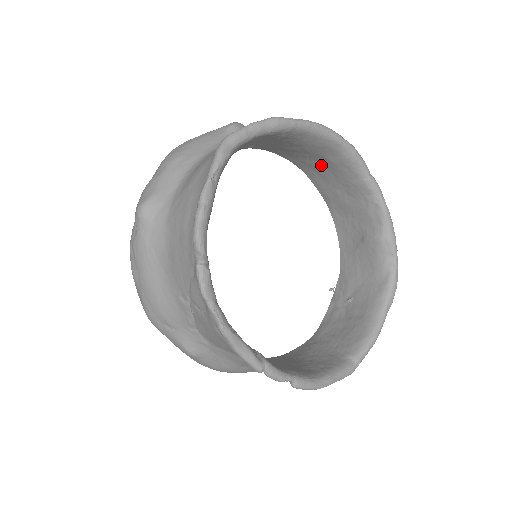
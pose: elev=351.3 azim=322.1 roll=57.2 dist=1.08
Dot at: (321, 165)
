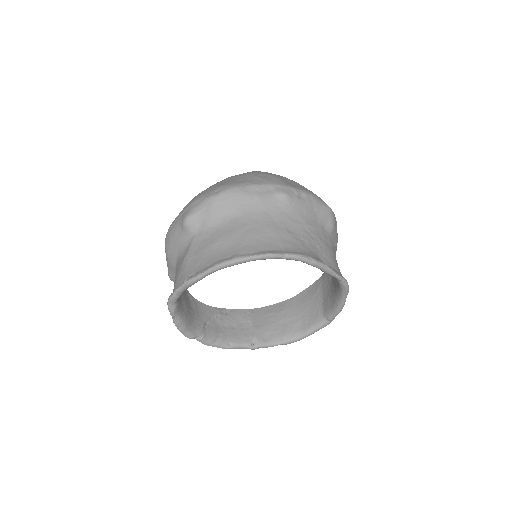
Dot at: occluded
